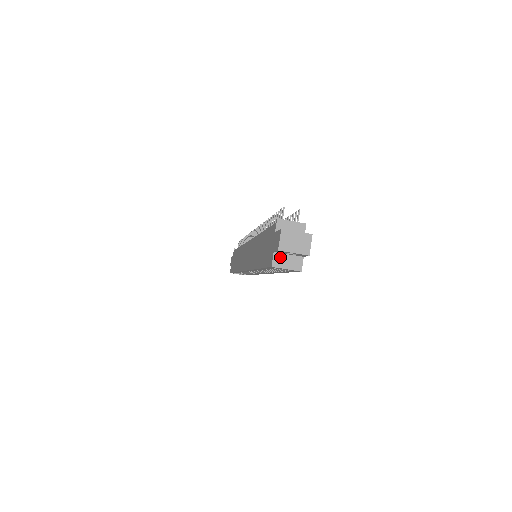
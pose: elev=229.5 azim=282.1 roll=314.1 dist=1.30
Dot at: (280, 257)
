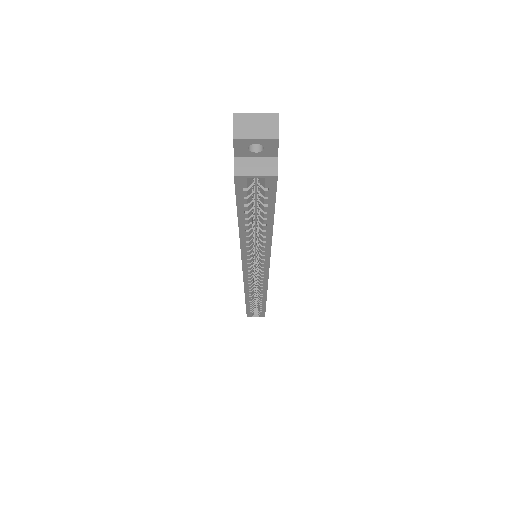
Dot at: (244, 162)
